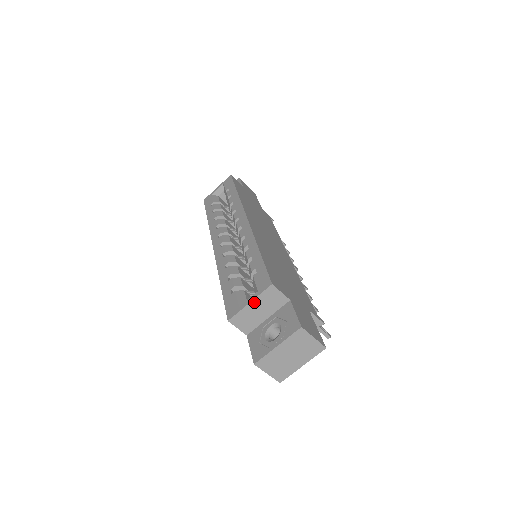
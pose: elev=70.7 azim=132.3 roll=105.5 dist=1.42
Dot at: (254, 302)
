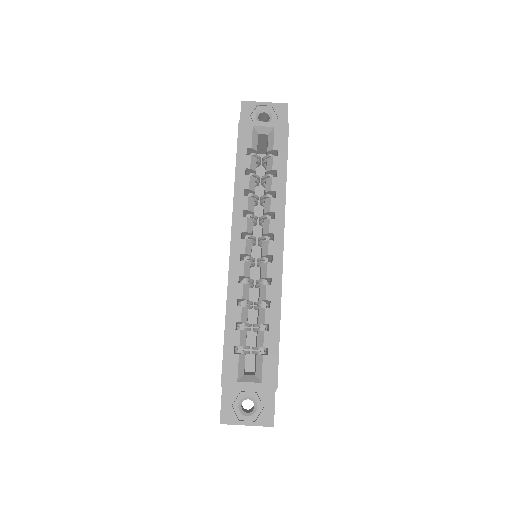
Dot at: (252, 388)
